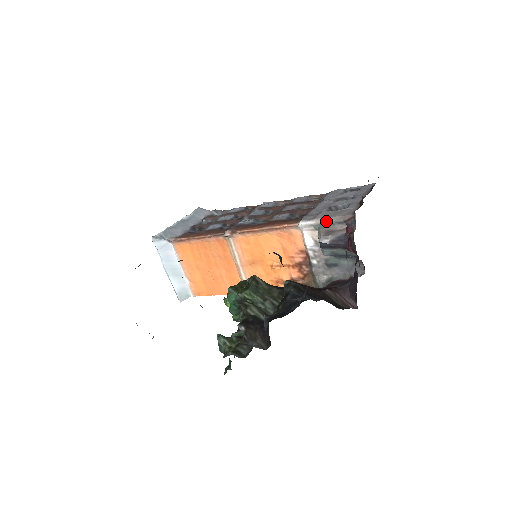
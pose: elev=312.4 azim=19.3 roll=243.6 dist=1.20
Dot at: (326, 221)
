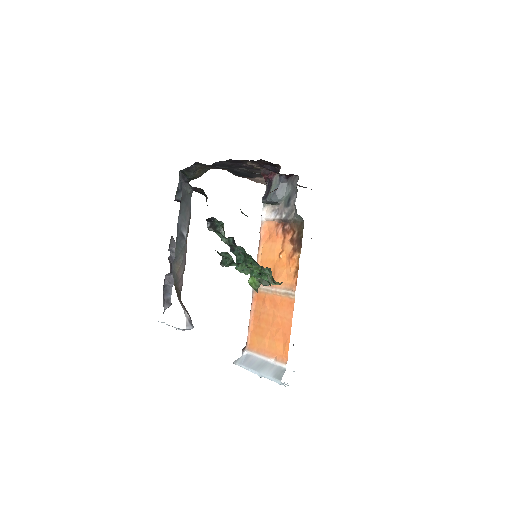
Dot at: occluded
